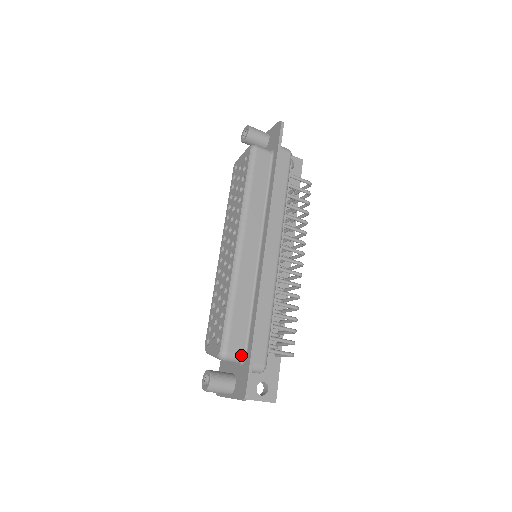
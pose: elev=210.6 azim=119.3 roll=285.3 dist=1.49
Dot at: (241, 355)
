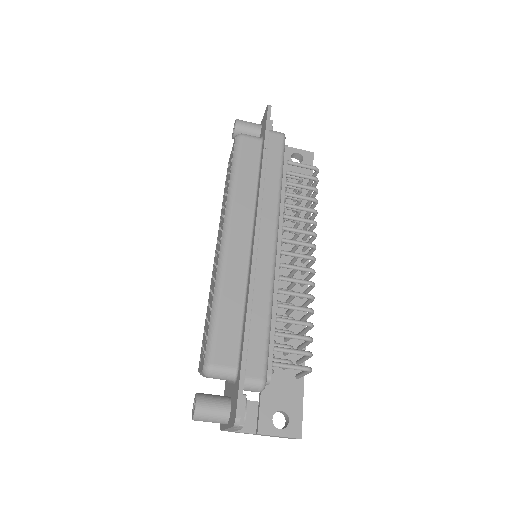
Dot at: (231, 368)
